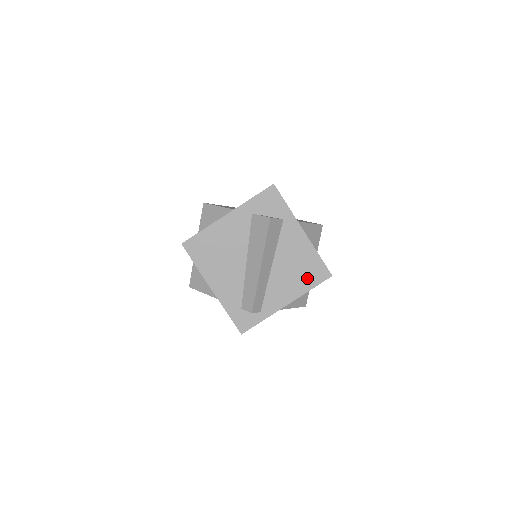
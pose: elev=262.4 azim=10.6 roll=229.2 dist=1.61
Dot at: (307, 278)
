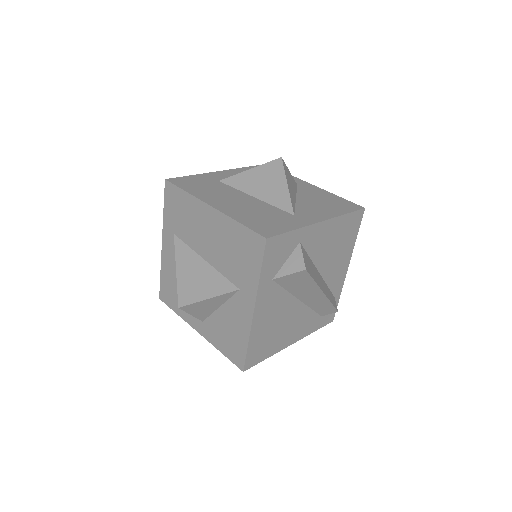
Dot at: (349, 237)
